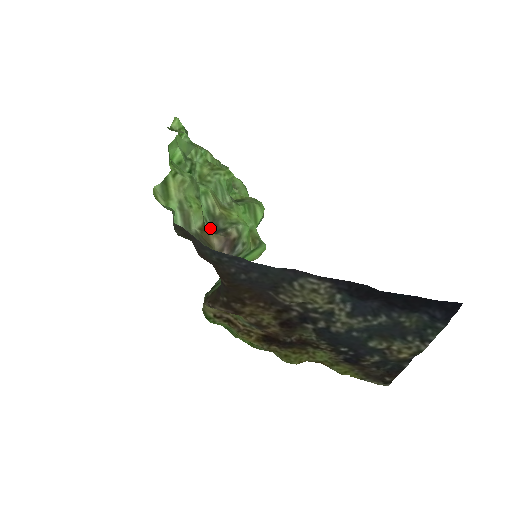
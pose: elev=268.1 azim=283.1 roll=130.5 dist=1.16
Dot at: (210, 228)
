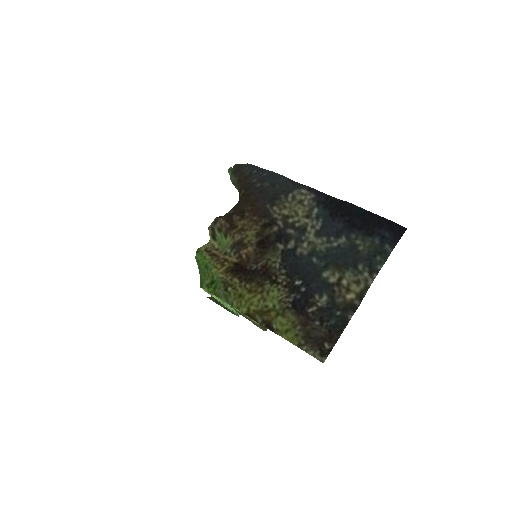
Dot at: occluded
